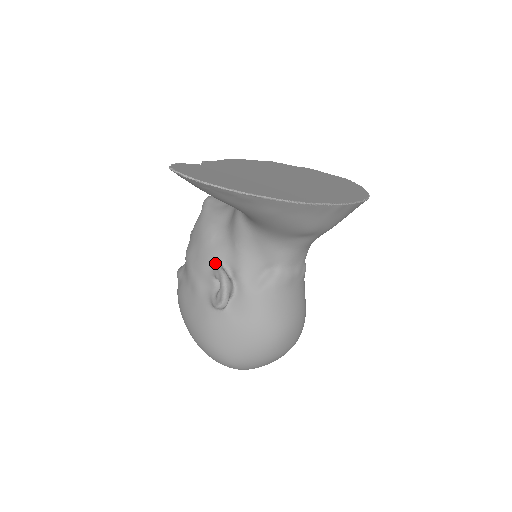
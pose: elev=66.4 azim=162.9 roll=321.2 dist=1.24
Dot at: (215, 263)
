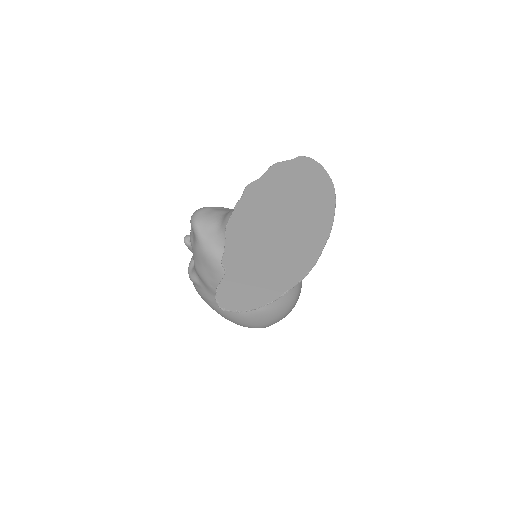
Dot at: occluded
